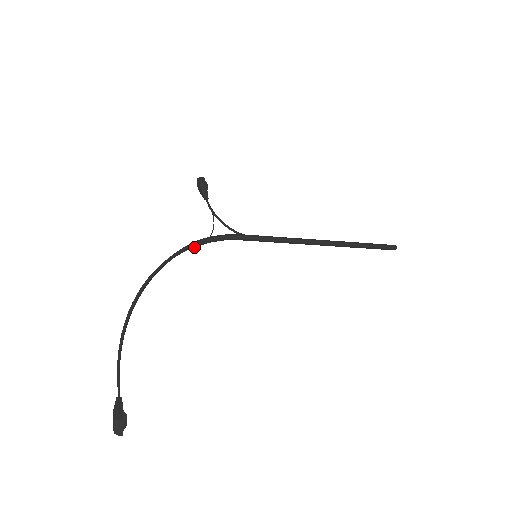
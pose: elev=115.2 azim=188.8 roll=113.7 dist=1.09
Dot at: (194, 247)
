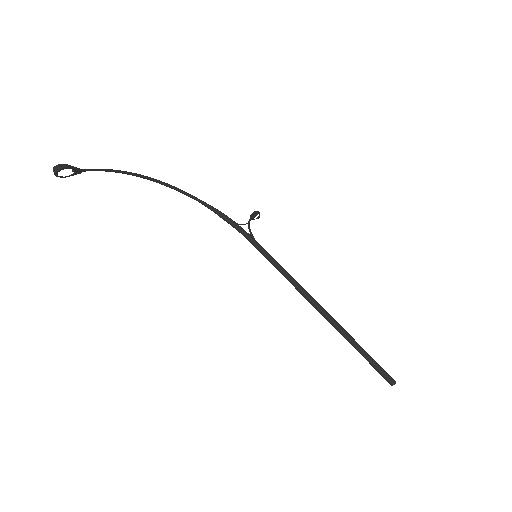
Dot at: (217, 213)
